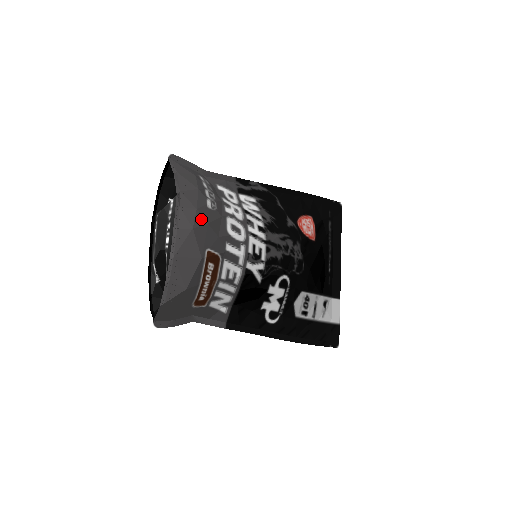
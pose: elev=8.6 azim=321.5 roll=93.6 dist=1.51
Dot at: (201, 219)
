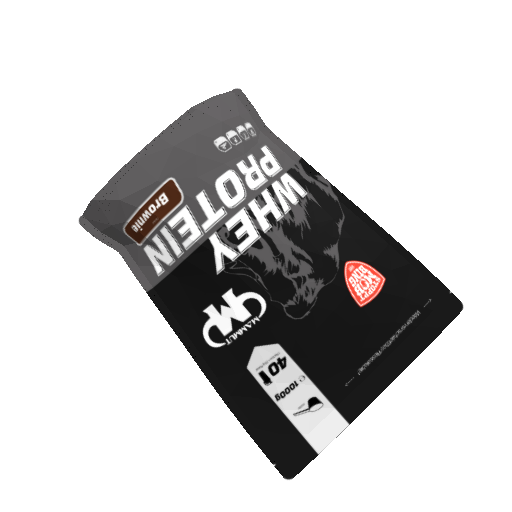
Dot at: (192, 145)
